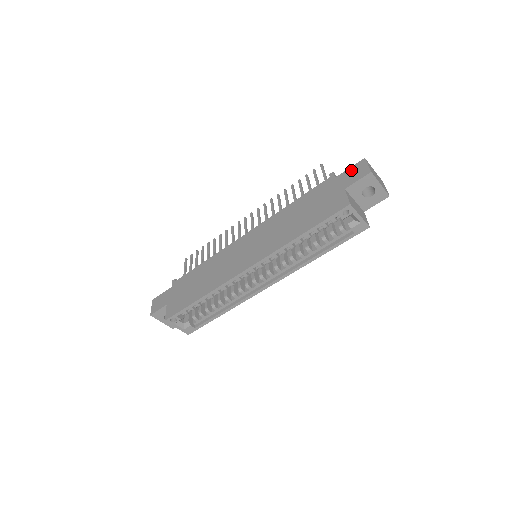
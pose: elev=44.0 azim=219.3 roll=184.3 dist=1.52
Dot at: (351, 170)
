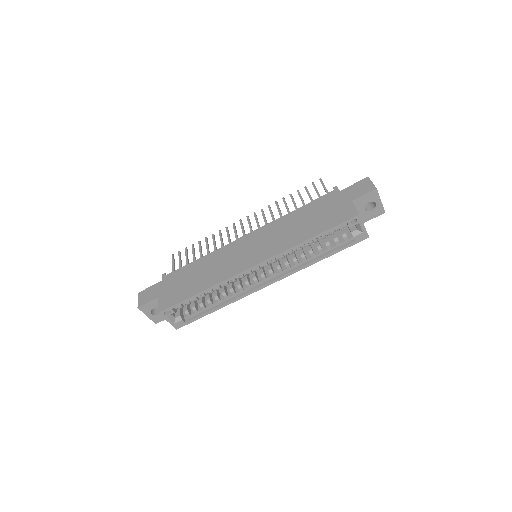
Dot at: (356, 186)
